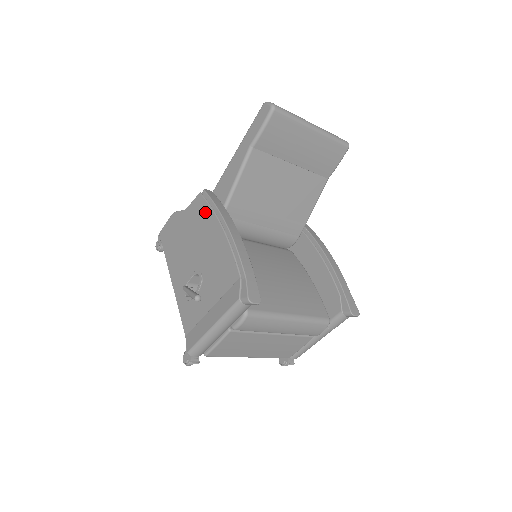
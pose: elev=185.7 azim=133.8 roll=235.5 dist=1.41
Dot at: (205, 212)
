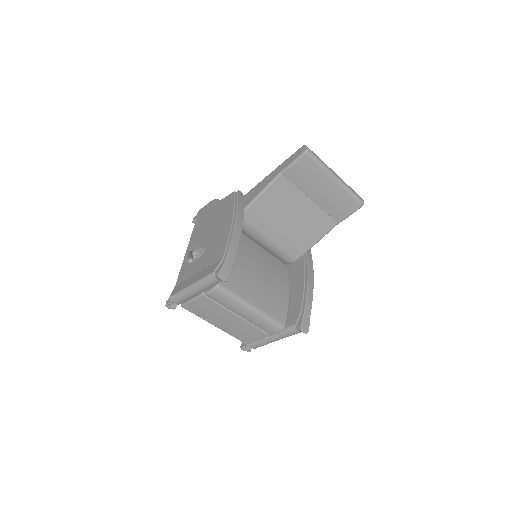
Dot at: (229, 206)
